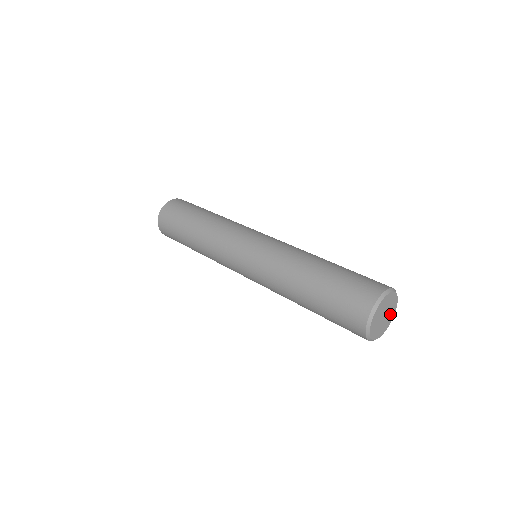
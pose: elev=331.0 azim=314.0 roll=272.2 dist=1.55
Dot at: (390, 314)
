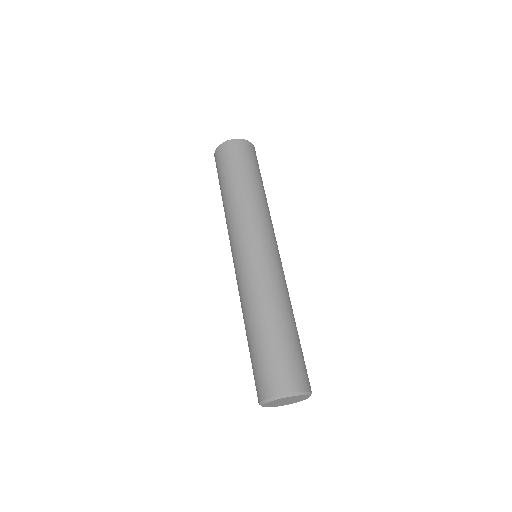
Dot at: (300, 398)
